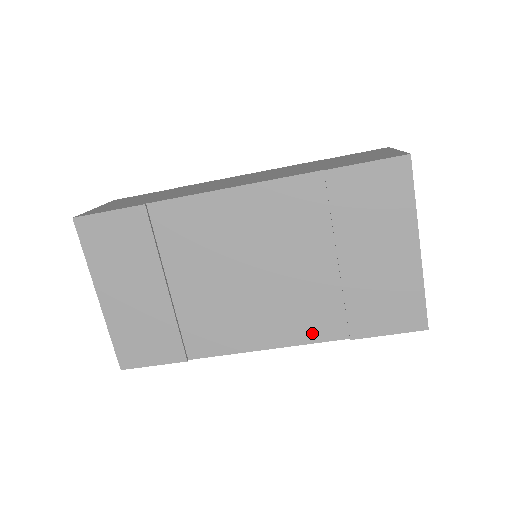
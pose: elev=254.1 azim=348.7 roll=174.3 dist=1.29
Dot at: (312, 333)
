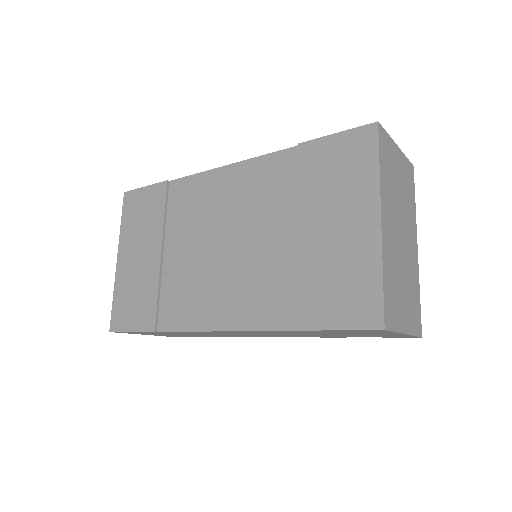
Dot at: (262, 318)
